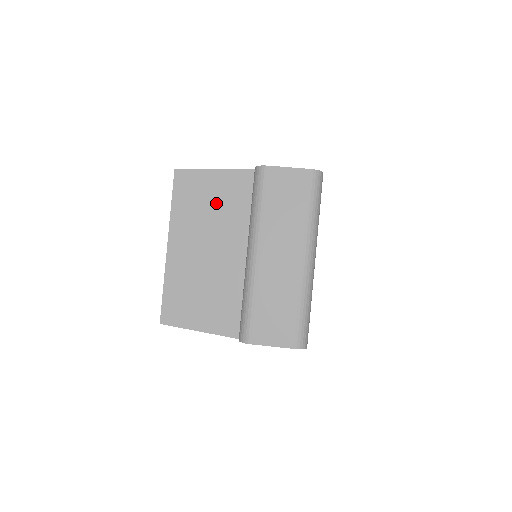
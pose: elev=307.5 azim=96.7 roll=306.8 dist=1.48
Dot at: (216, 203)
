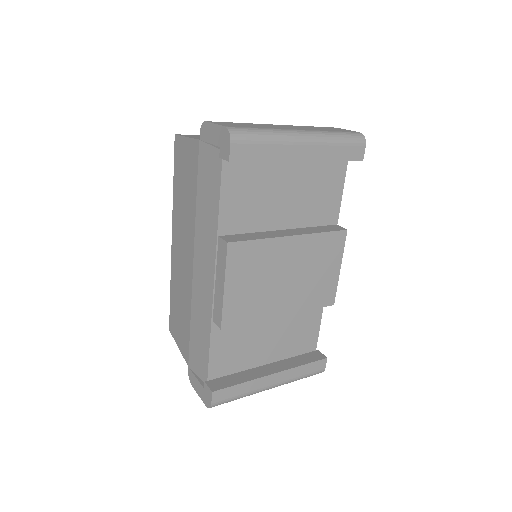
Dot at: occluded
